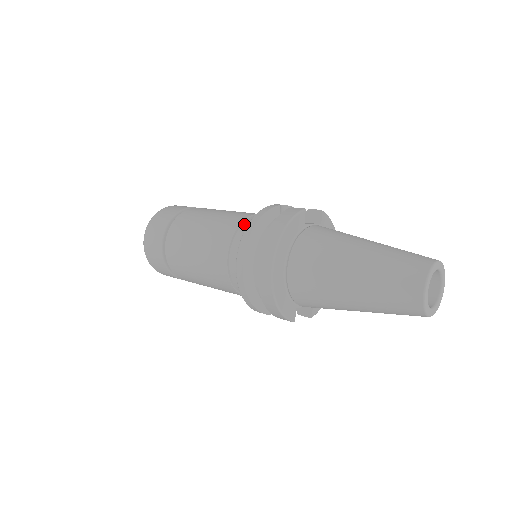
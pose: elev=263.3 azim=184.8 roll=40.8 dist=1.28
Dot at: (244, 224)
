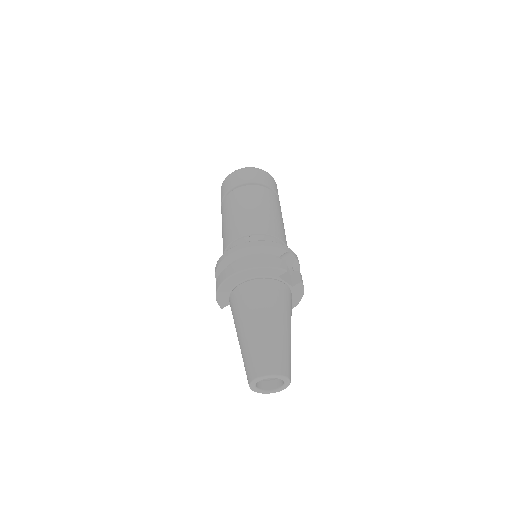
Dot at: (262, 236)
